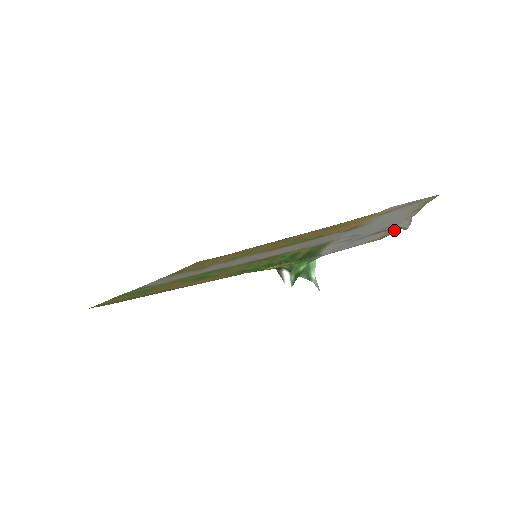
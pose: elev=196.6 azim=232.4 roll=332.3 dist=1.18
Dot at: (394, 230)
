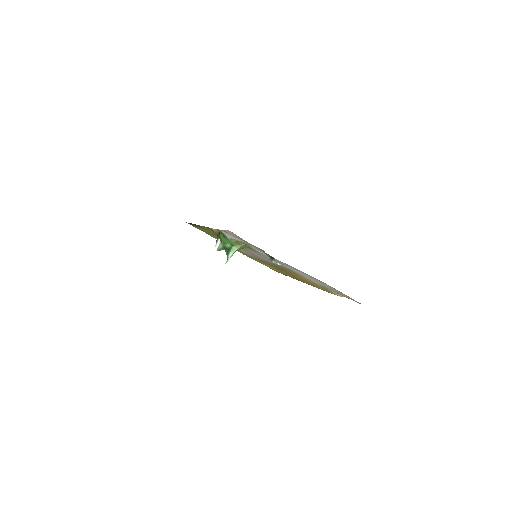
Dot at: occluded
